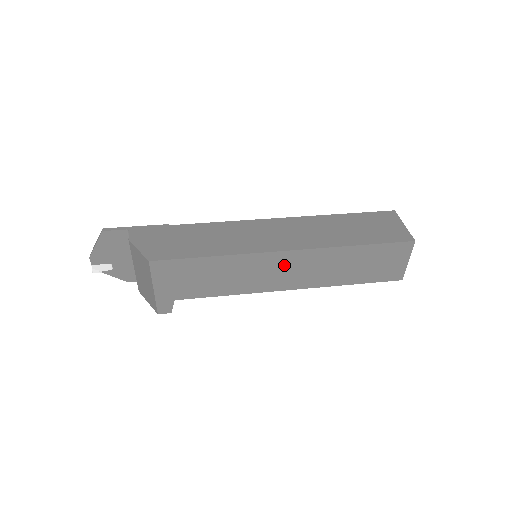
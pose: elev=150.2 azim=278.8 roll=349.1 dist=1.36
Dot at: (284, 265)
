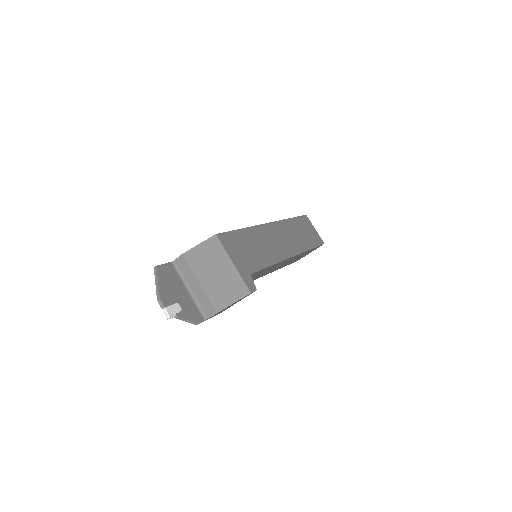
Dot at: (276, 235)
